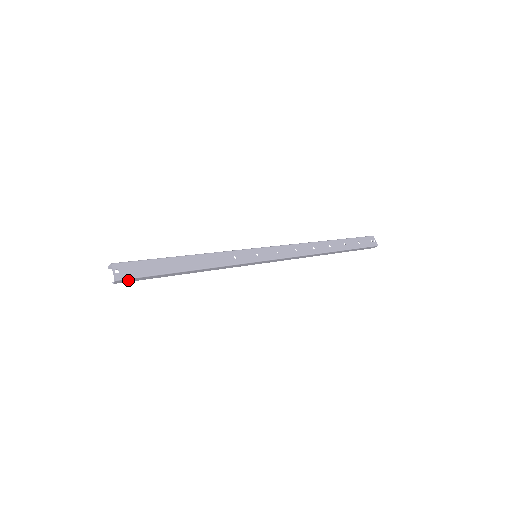
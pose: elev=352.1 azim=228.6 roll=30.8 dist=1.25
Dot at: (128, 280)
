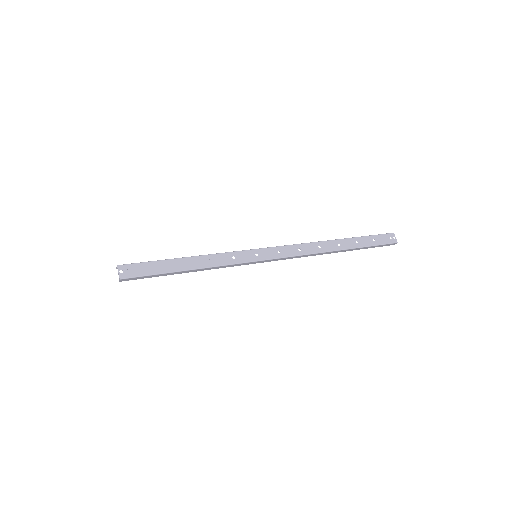
Dot at: (131, 279)
